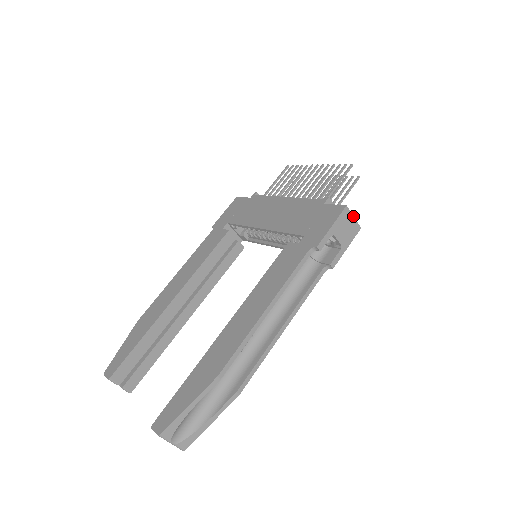
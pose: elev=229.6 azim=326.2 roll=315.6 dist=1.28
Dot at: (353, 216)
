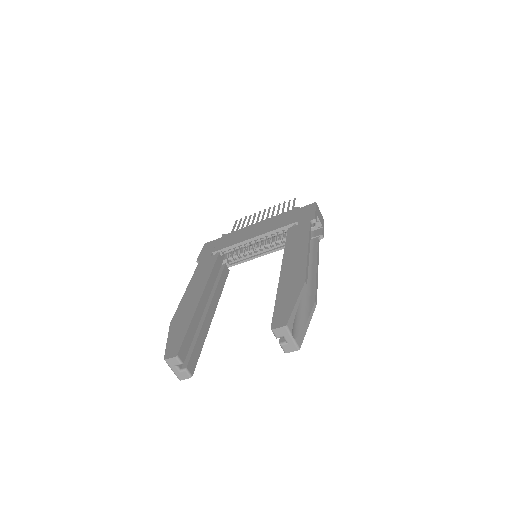
Dot at: occluded
